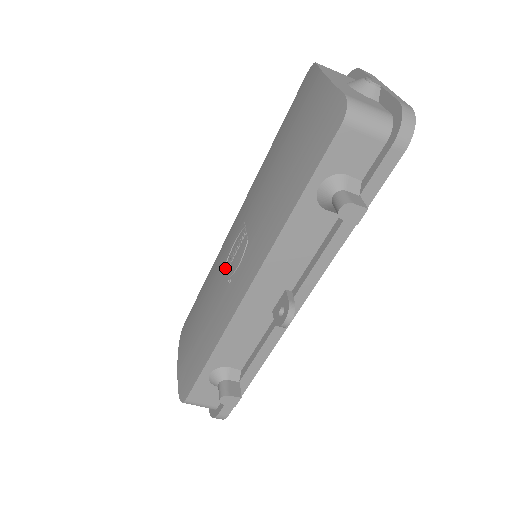
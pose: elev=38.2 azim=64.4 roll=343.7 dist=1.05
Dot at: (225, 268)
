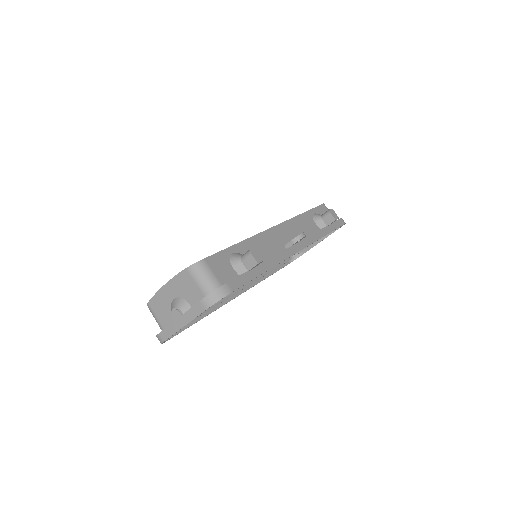
Dot at: occluded
